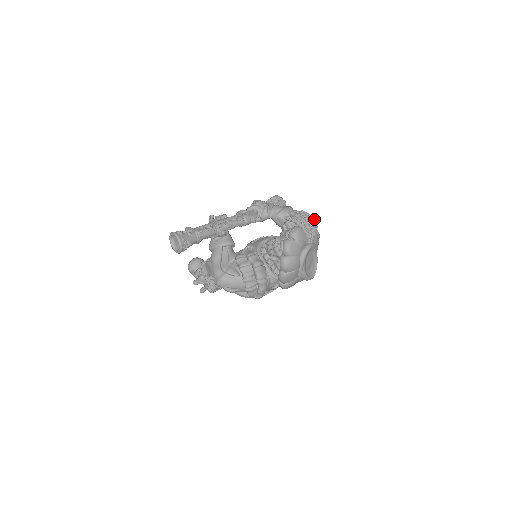
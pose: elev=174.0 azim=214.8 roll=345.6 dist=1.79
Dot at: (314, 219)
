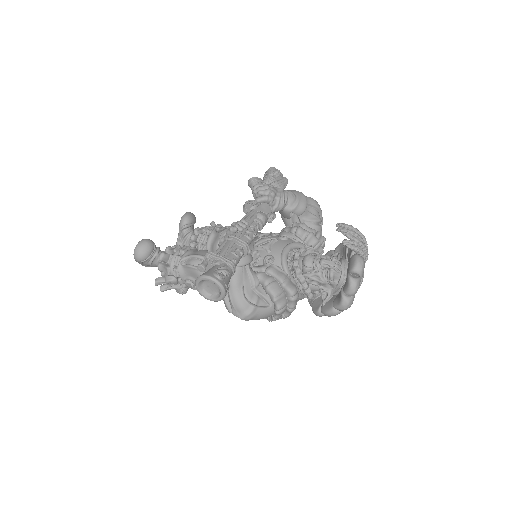
Dot at: (364, 238)
